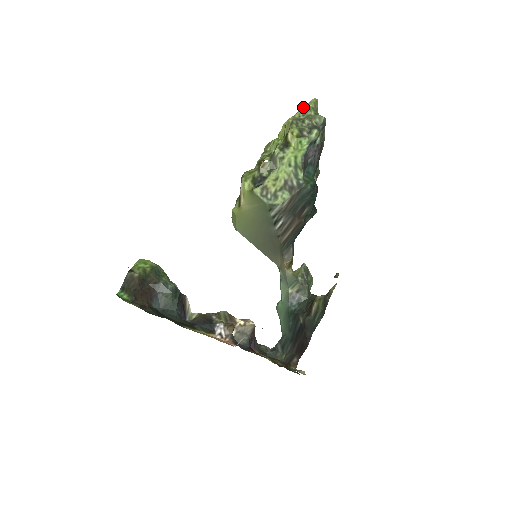
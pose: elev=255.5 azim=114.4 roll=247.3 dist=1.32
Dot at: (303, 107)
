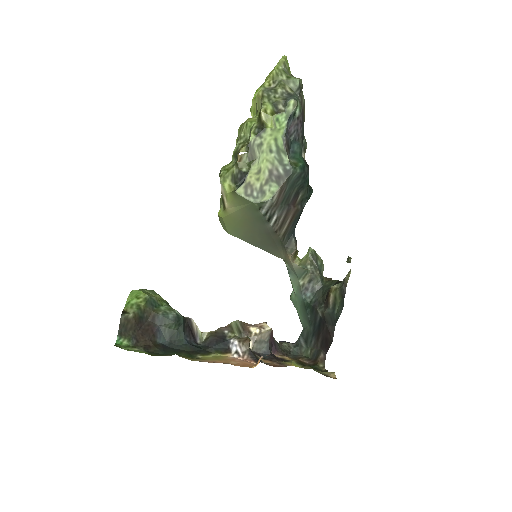
Dot at: (271, 72)
